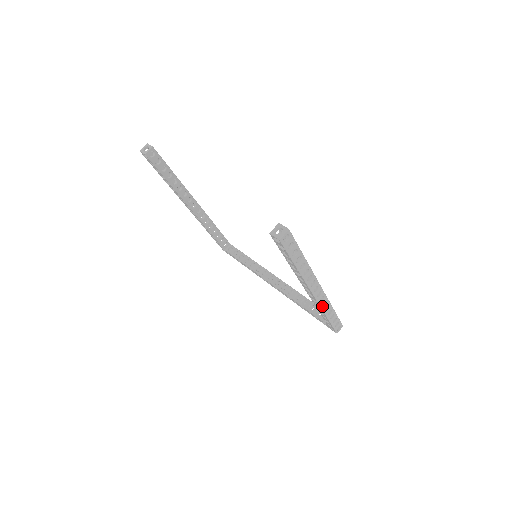
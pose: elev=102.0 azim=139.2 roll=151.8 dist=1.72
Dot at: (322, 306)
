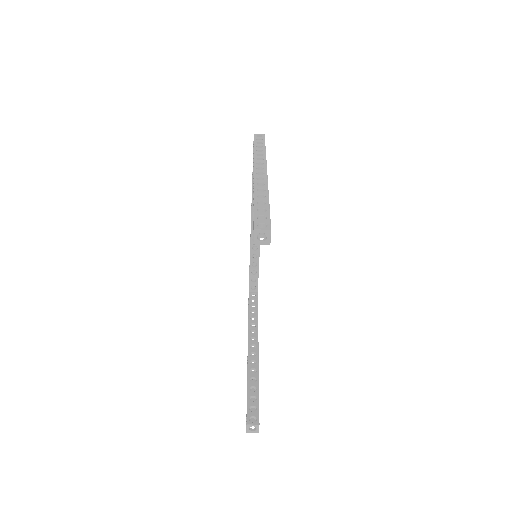
Dot at: occluded
